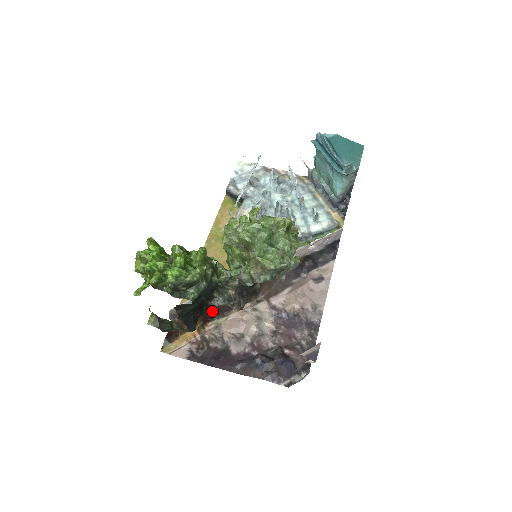
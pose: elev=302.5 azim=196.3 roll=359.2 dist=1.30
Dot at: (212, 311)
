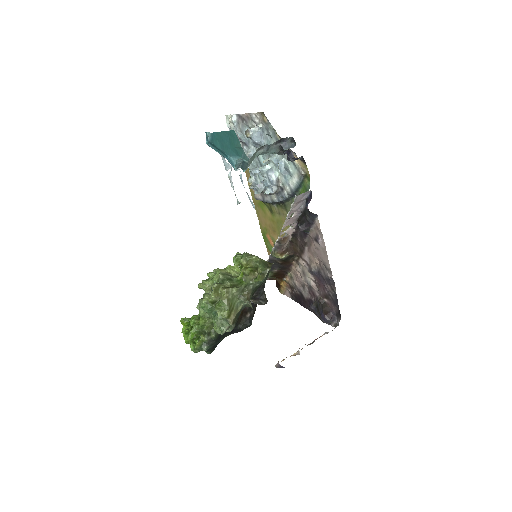
Dot at: (280, 271)
